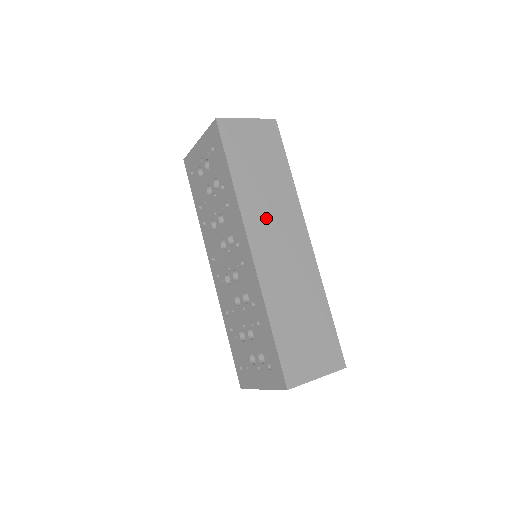
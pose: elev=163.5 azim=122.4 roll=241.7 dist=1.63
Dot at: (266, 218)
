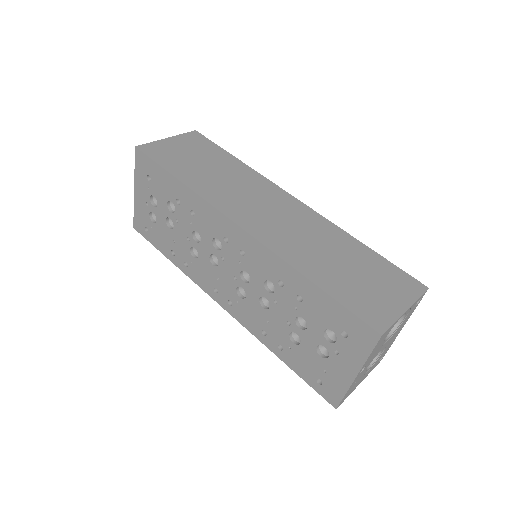
Dot at: (238, 198)
